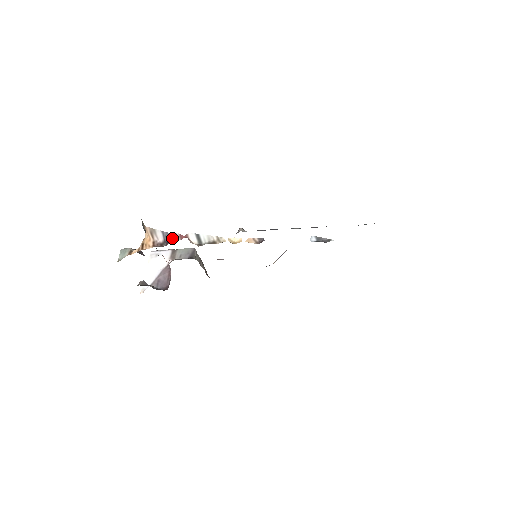
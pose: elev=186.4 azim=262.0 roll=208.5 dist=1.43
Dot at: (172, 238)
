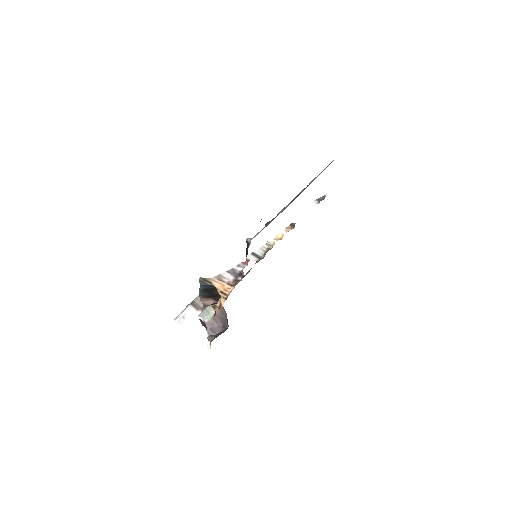
Dot at: (239, 269)
